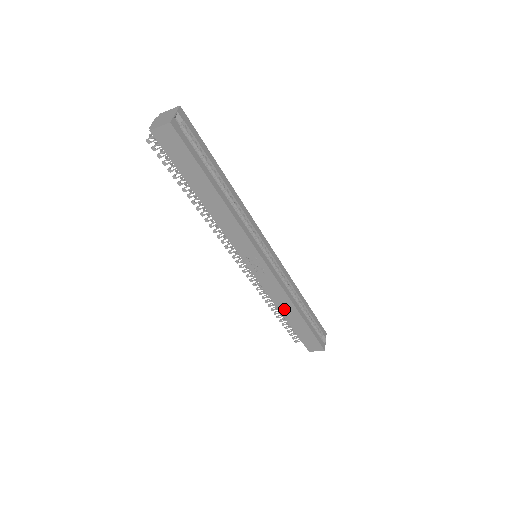
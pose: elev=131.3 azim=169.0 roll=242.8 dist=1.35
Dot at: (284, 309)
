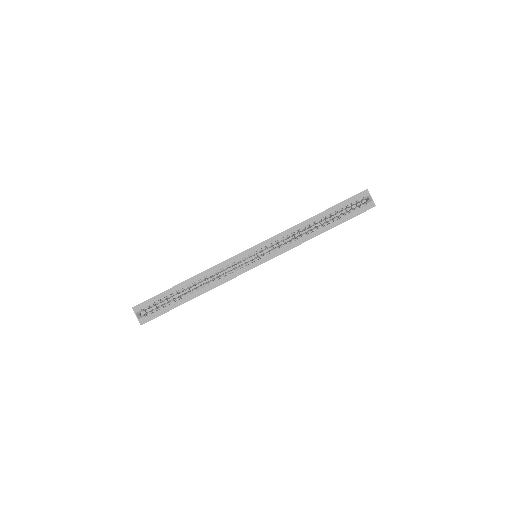
Dot at: occluded
